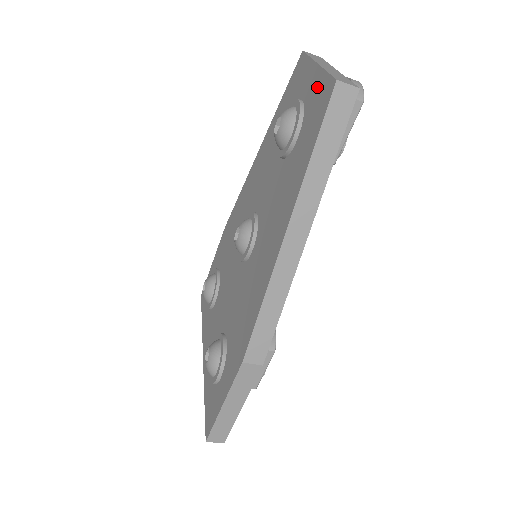
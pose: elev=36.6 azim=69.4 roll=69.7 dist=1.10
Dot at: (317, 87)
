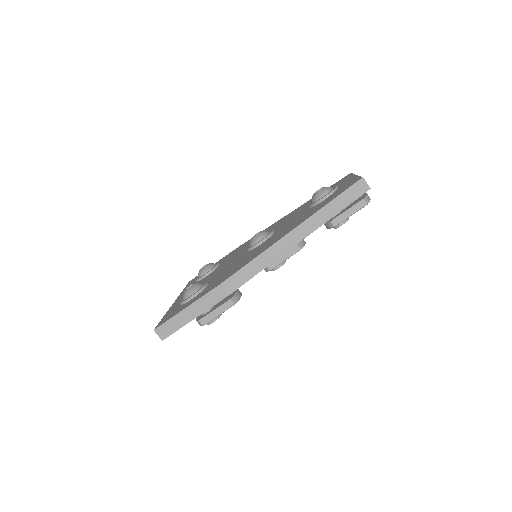
Dot at: (350, 181)
